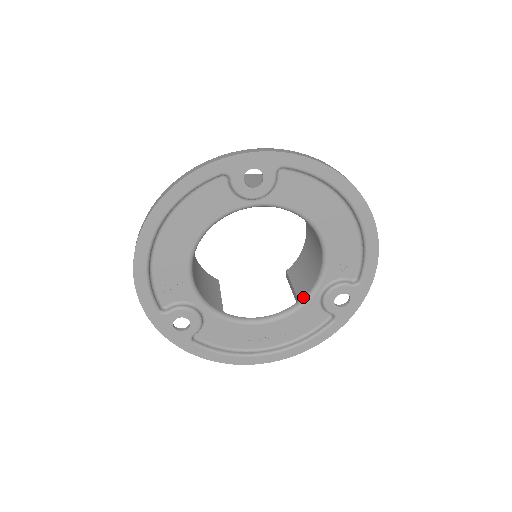
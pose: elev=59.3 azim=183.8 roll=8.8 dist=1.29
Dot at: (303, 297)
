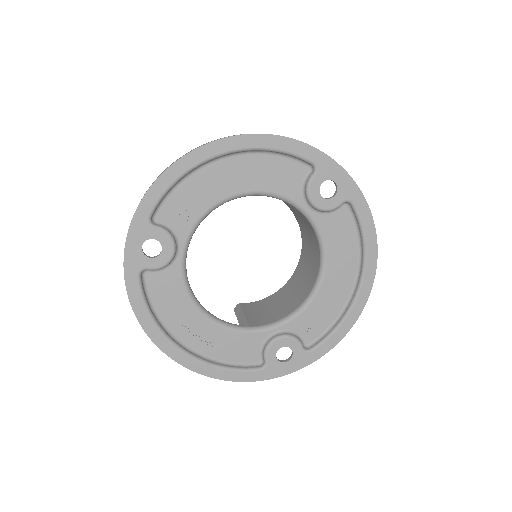
Dot at: (256, 325)
